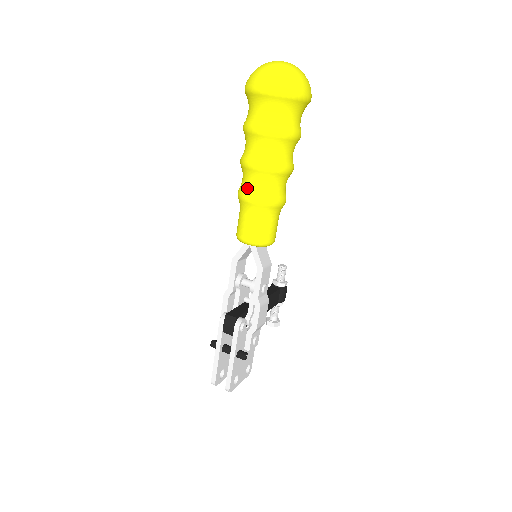
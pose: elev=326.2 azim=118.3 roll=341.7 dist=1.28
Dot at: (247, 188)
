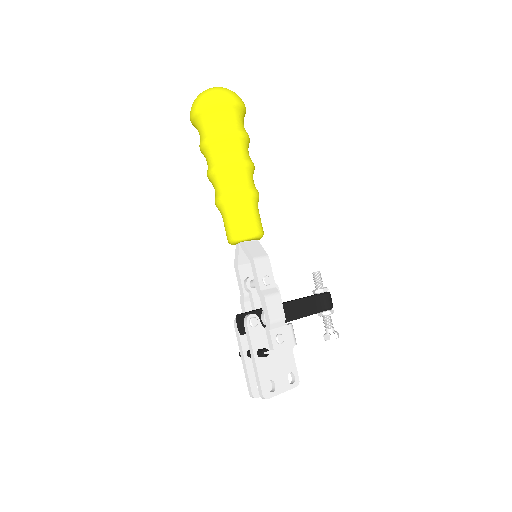
Dot at: (216, 194)
